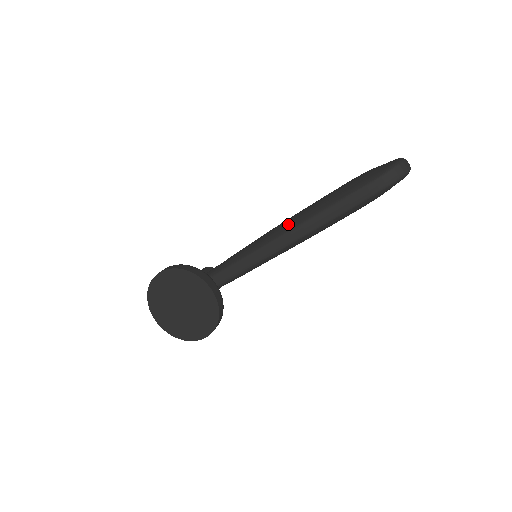
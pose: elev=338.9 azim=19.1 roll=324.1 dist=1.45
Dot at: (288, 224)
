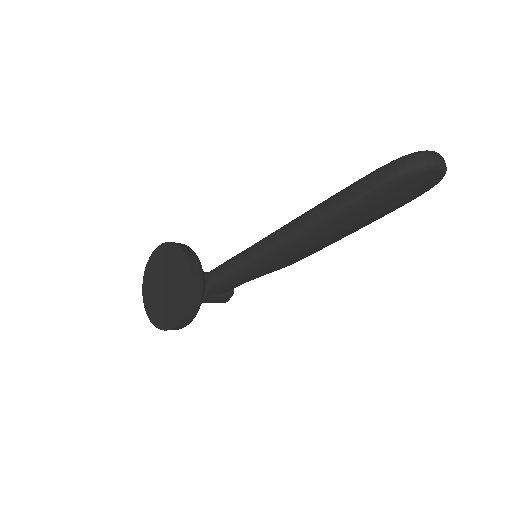
Dot at: occluded
